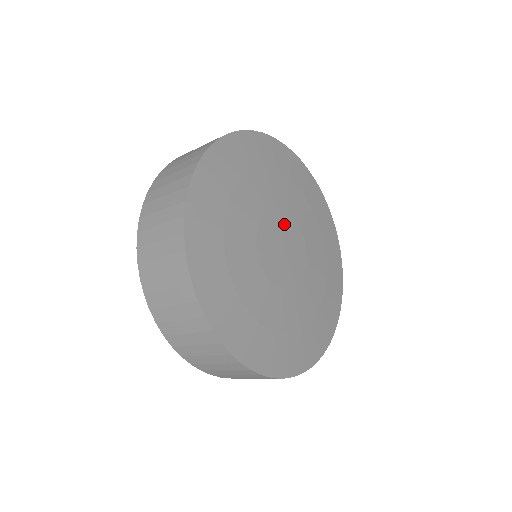
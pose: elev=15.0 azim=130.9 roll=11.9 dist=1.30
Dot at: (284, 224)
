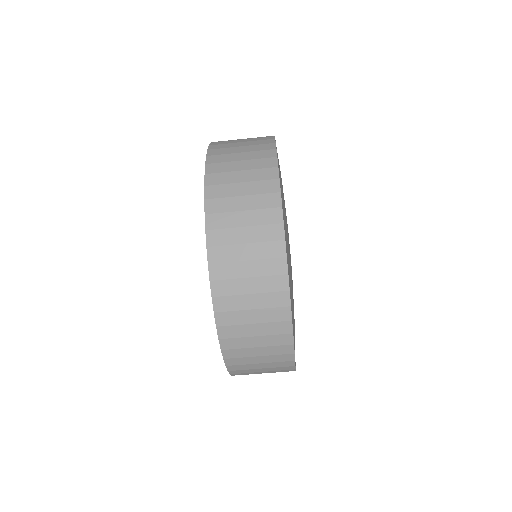
Dot at: occluded
